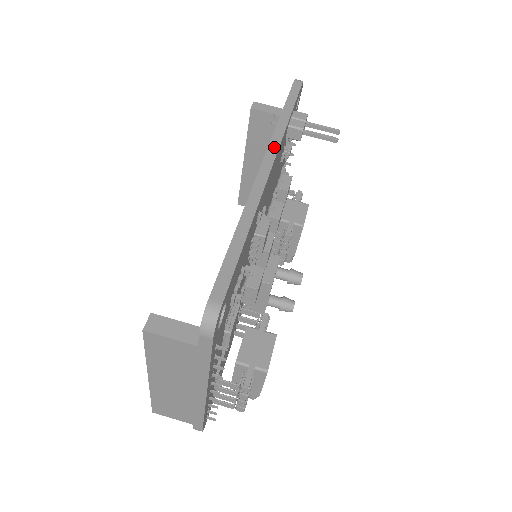
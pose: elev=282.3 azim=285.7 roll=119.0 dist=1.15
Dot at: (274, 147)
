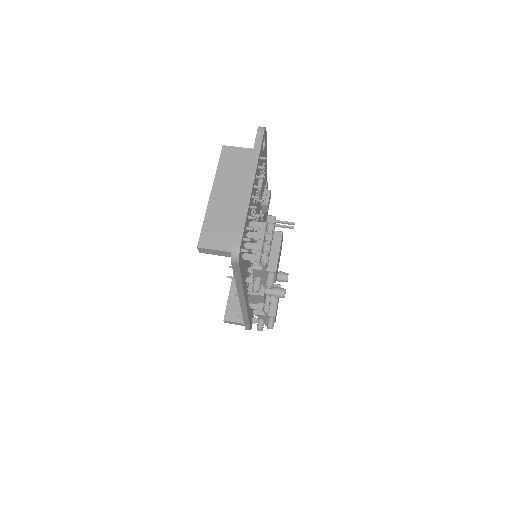
Dot at: occluded
